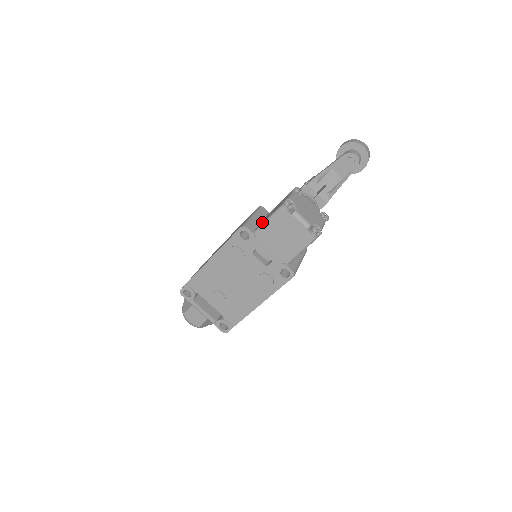
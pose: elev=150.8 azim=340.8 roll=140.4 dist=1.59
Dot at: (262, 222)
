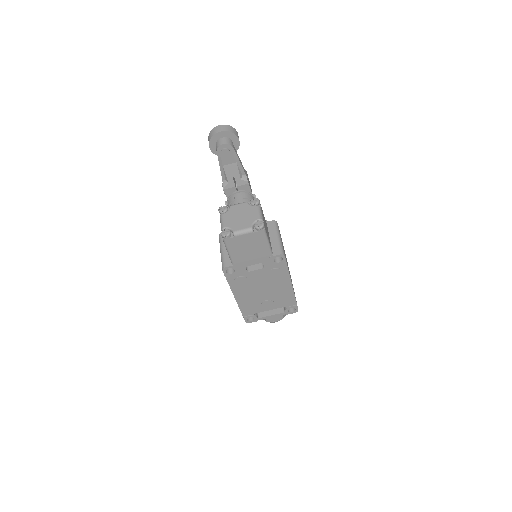
Dot at: occluded
